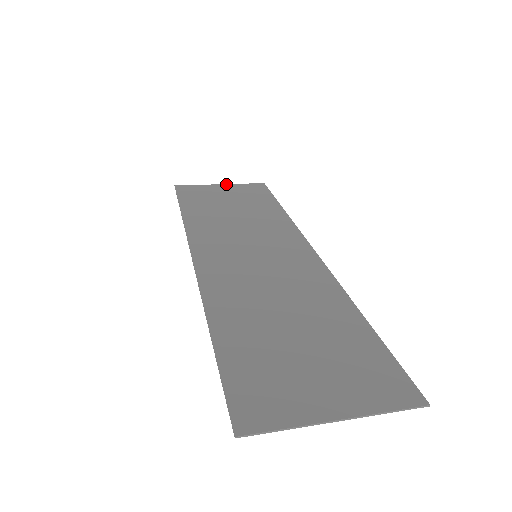
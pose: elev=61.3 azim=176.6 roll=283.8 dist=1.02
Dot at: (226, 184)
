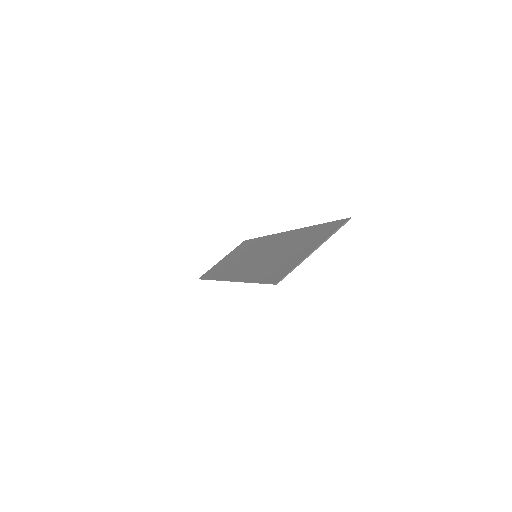
Dot at: occluded
